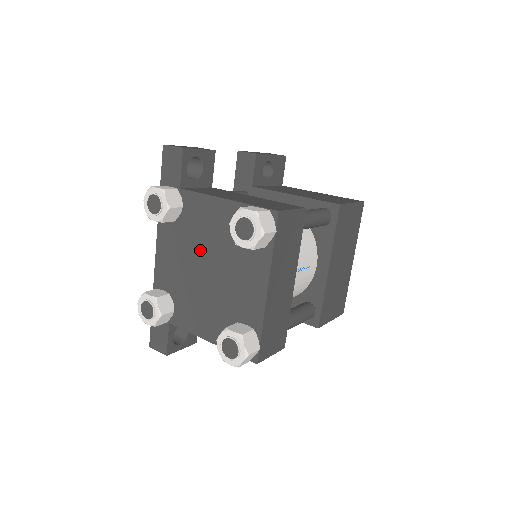
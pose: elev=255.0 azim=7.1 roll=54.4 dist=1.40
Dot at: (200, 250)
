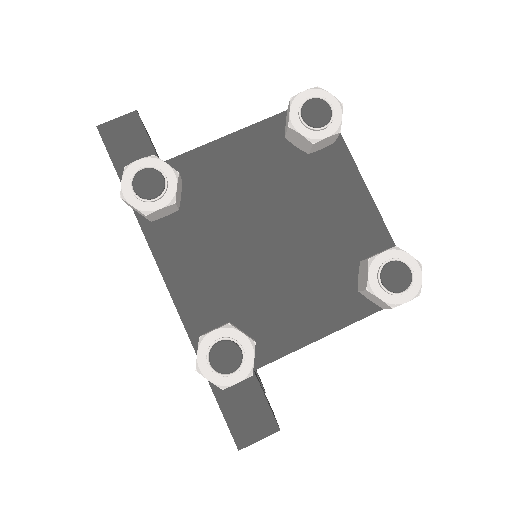
Dot at: (243, 218)
